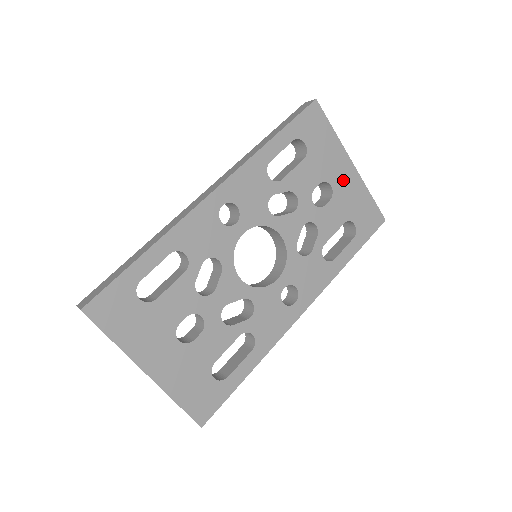
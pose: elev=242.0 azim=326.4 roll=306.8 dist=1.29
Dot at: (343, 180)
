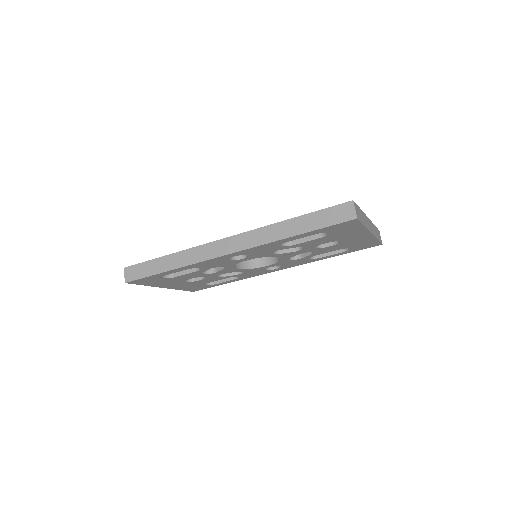
Dot at: (354, 239)
